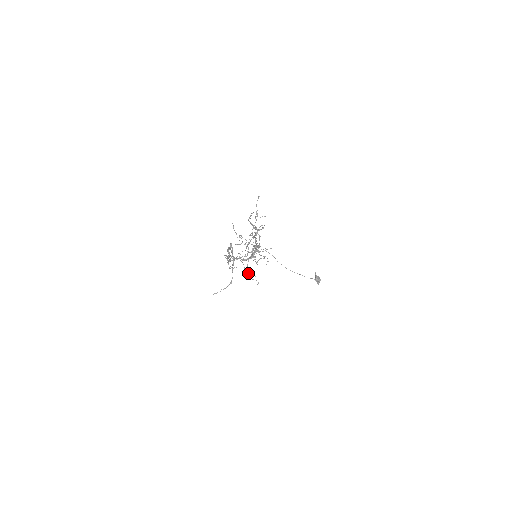
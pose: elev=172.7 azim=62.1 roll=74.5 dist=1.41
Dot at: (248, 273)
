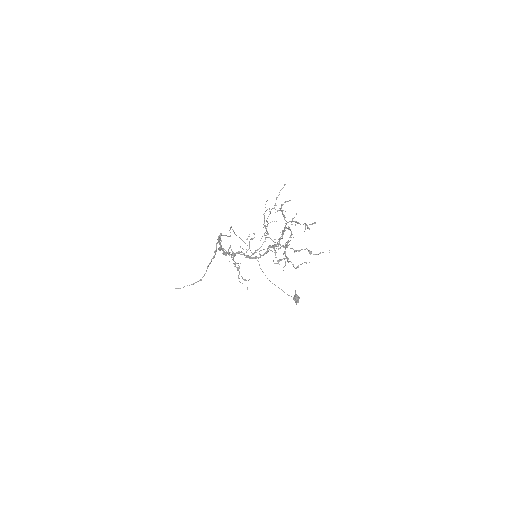
Dot at: (239, 274)
